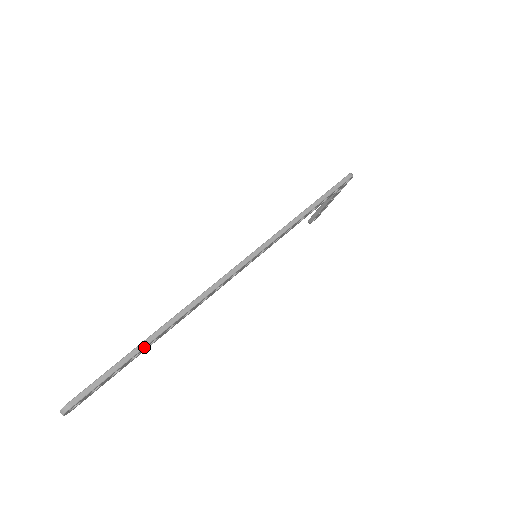
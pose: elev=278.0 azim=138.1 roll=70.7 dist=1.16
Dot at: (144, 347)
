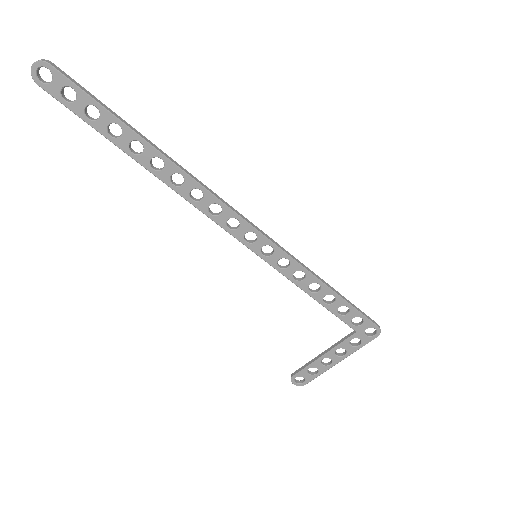
Dot at: (133, 131)
